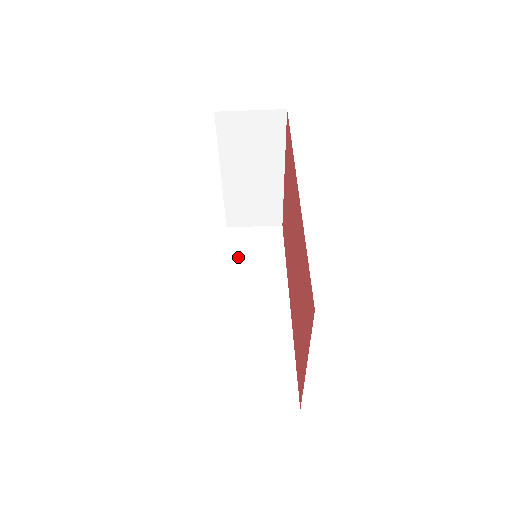
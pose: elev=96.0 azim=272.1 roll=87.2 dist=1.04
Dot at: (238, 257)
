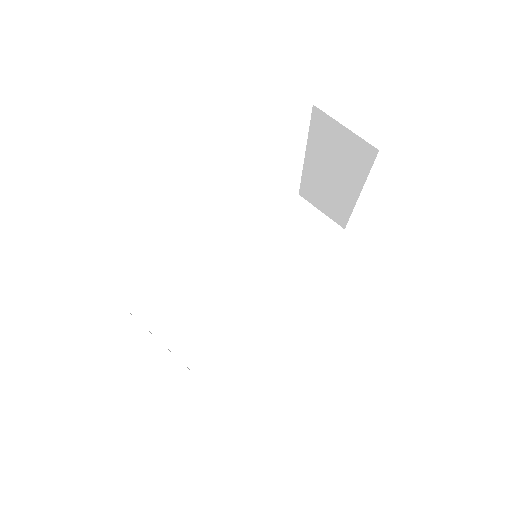
Dot at: (281, 229)
